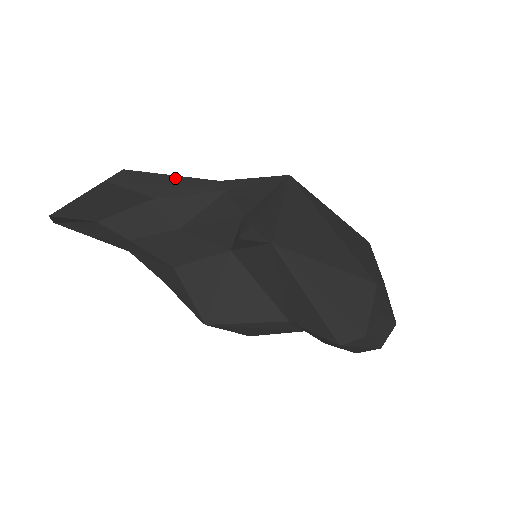
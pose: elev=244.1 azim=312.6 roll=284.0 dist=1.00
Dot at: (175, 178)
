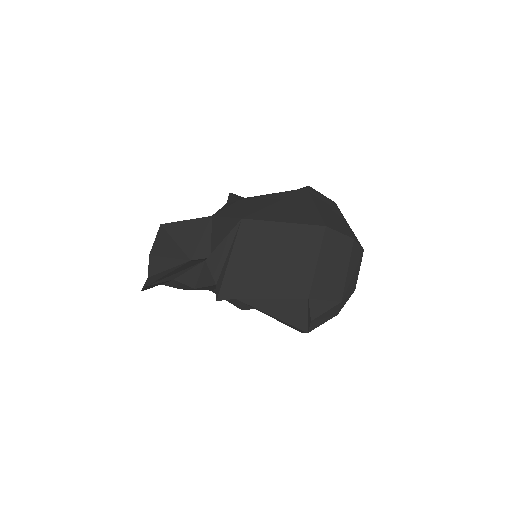
Dot at: (188, 222)
